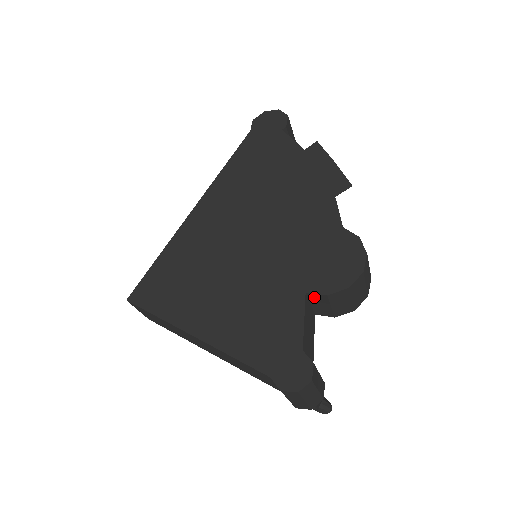
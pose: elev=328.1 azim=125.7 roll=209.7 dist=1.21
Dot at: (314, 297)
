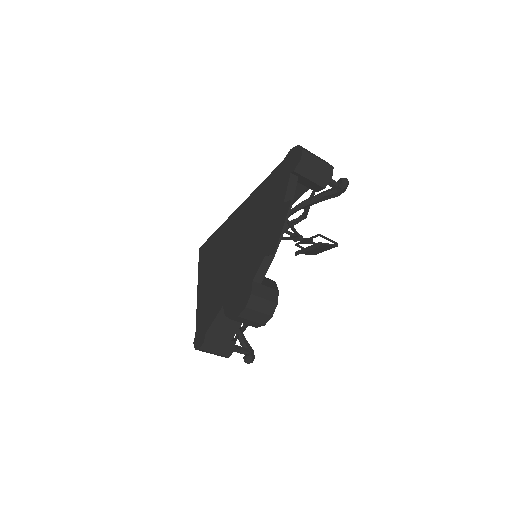
Dot at: occluded
